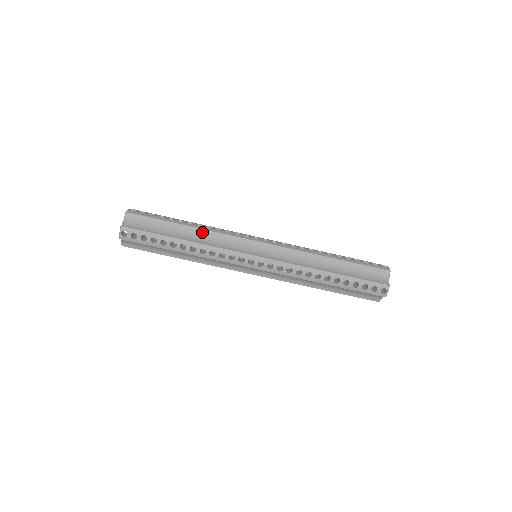
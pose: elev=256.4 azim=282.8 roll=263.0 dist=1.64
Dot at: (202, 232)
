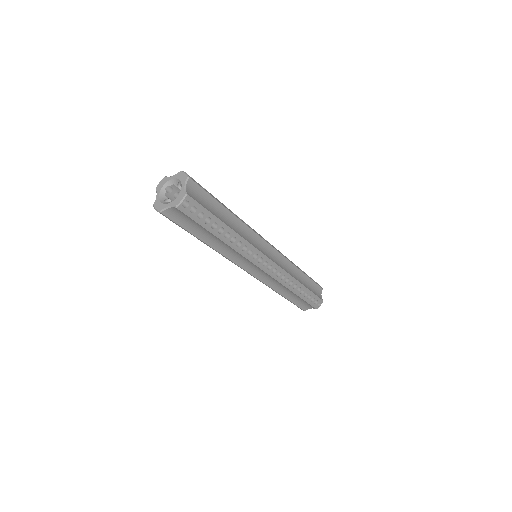
Dot at: (228, 247)
